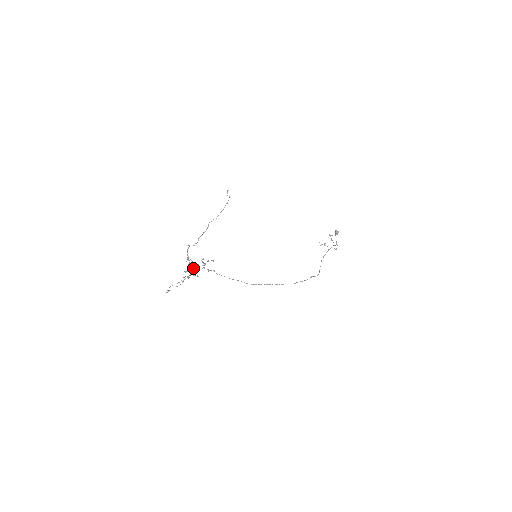
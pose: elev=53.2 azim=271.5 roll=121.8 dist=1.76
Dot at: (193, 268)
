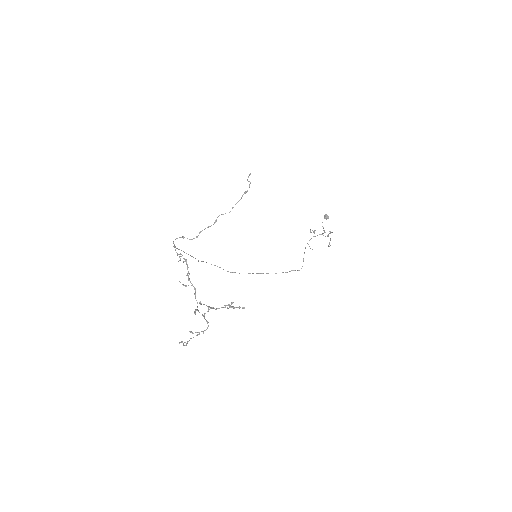
Dot at: (213, 307)
